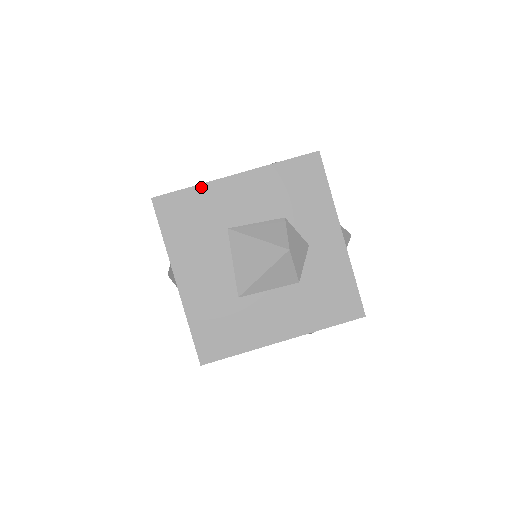
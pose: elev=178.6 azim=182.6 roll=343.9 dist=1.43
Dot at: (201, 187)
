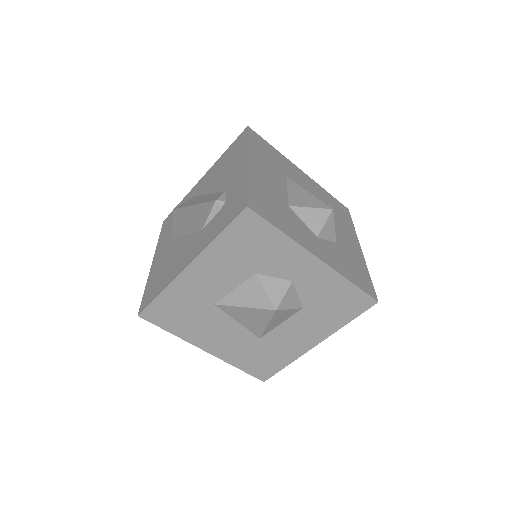
Dot at: (167, 290)
